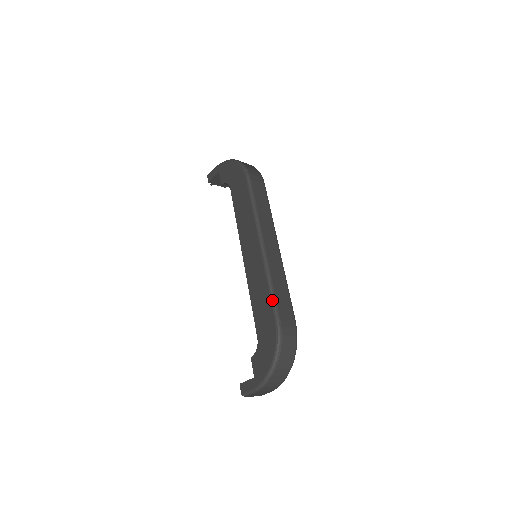
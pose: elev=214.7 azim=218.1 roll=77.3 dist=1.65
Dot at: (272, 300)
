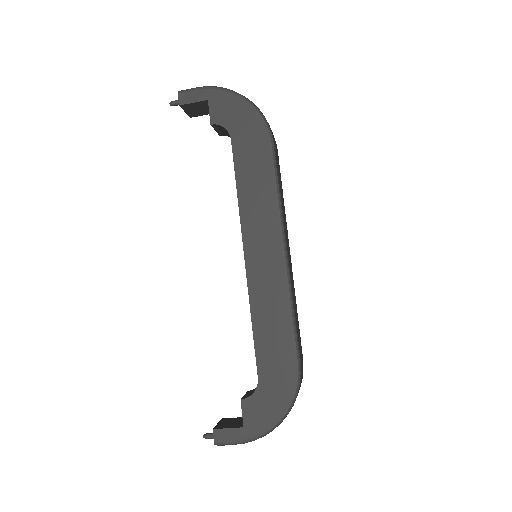
Dot at: (295, 336)
